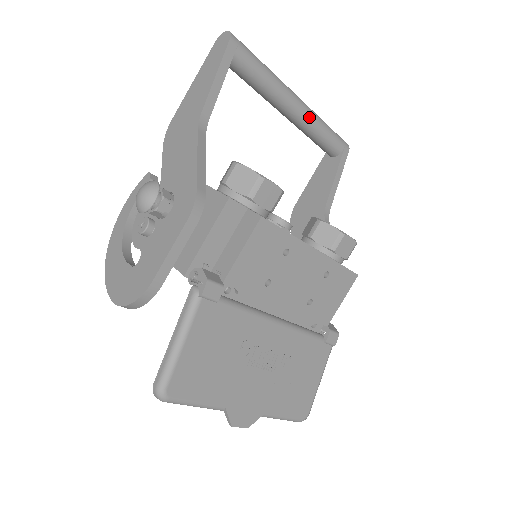
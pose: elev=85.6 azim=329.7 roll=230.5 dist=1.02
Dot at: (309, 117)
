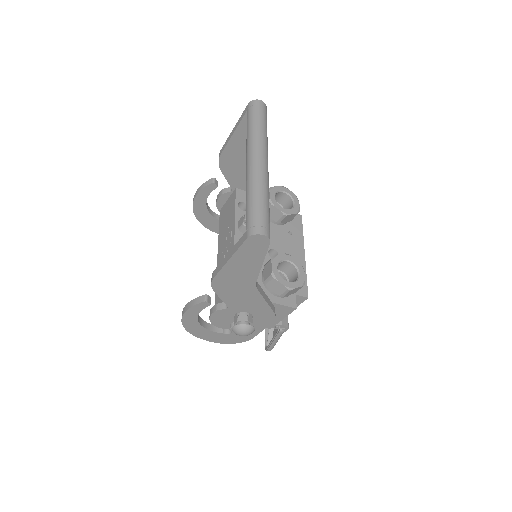
Dot at: occluded
